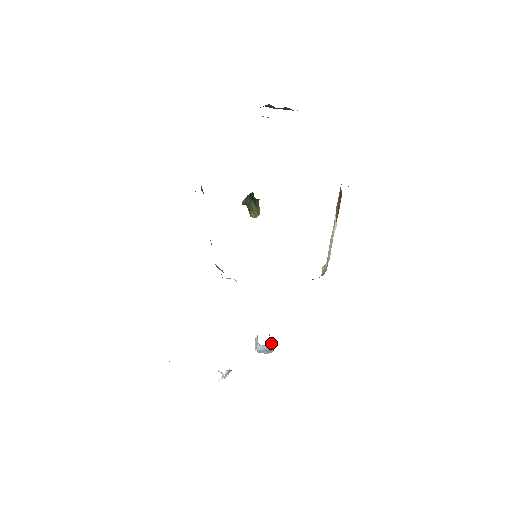
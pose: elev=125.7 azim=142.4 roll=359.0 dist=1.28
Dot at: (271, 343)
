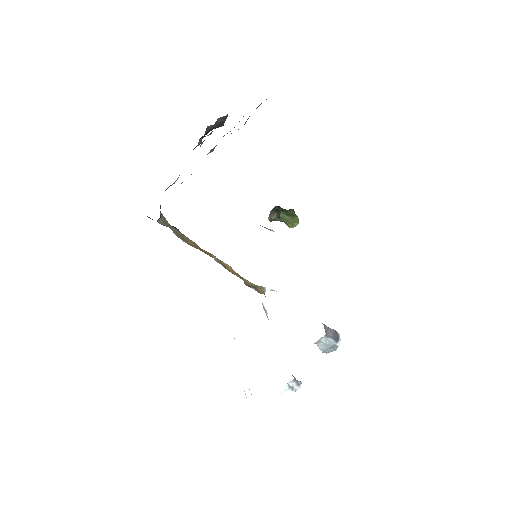
Dot at: (326, 337)
